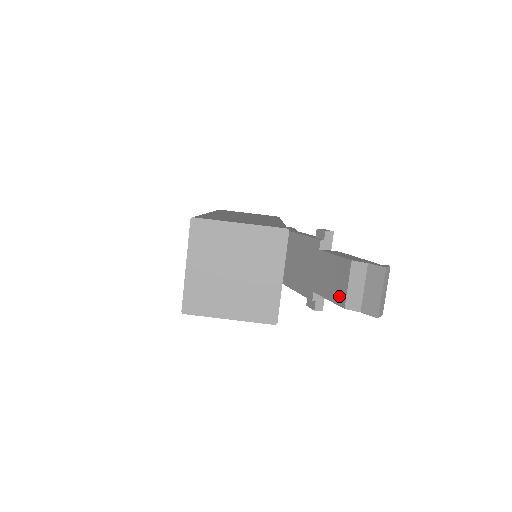
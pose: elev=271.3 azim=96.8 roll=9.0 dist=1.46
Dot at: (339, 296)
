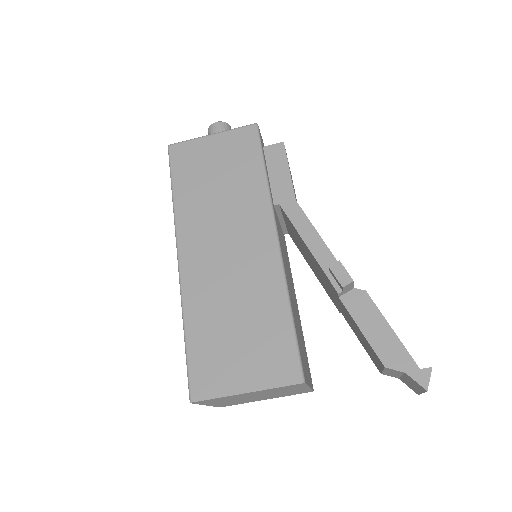
Dot at: (373, 360)
